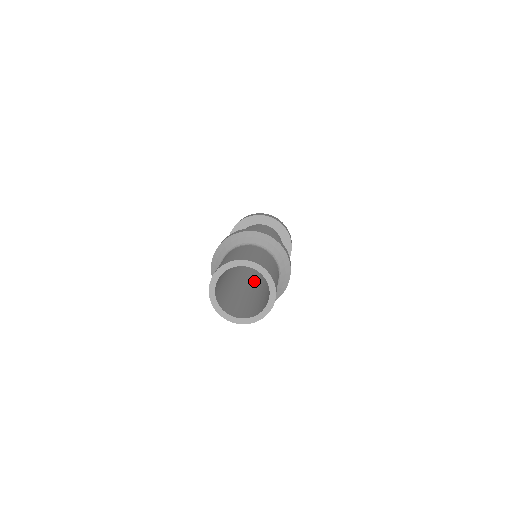
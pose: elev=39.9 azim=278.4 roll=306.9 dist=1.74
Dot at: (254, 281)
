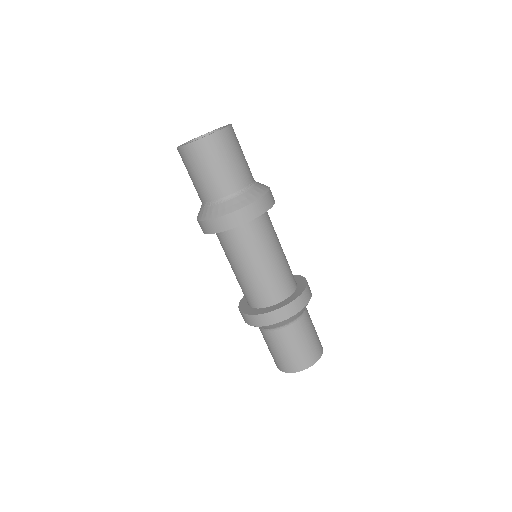
Dot at: occluded
